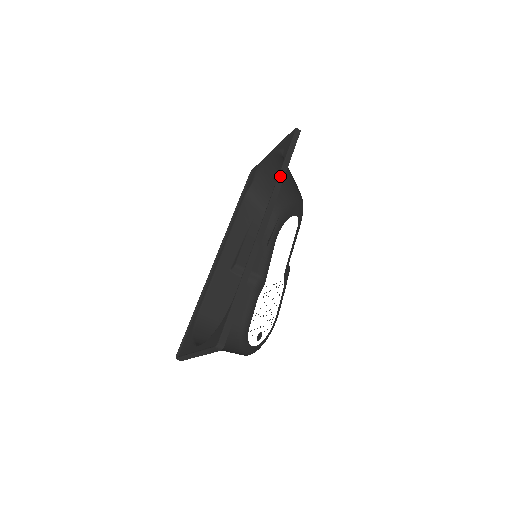
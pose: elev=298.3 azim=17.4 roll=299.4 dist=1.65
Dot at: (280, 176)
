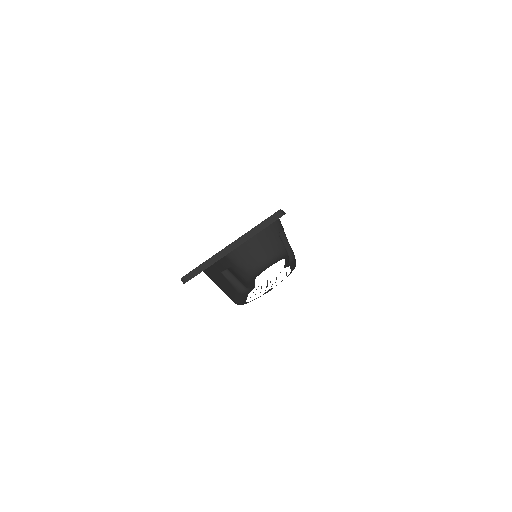
Dot at: occluded
